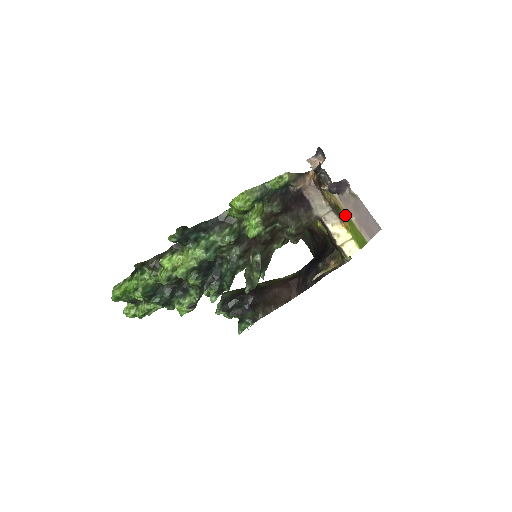
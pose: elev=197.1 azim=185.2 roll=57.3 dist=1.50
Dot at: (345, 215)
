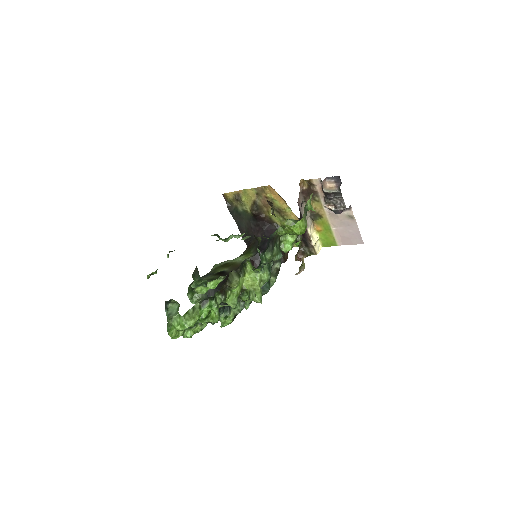
Dot at: (325, 224)
